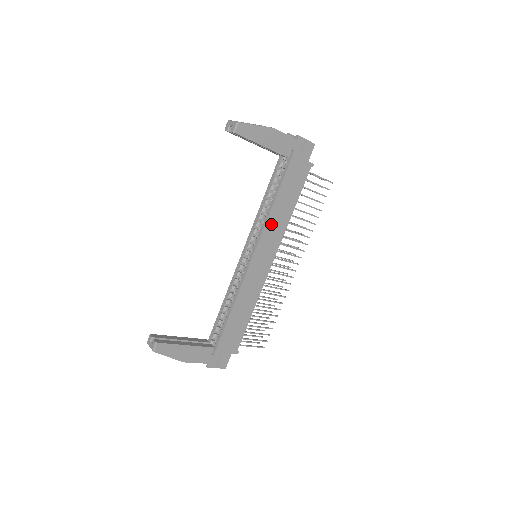
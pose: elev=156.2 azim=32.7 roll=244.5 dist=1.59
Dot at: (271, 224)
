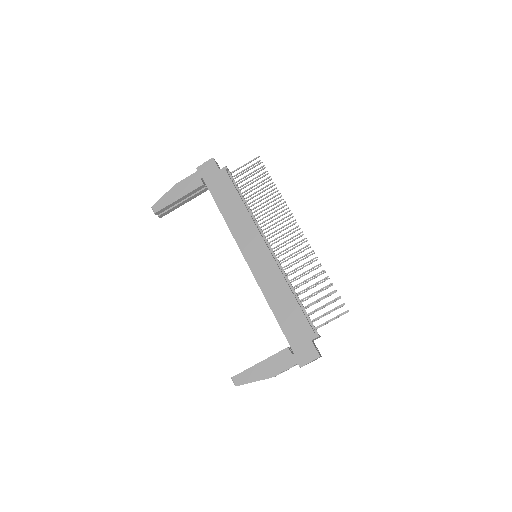
Dot at: (236, 228)
